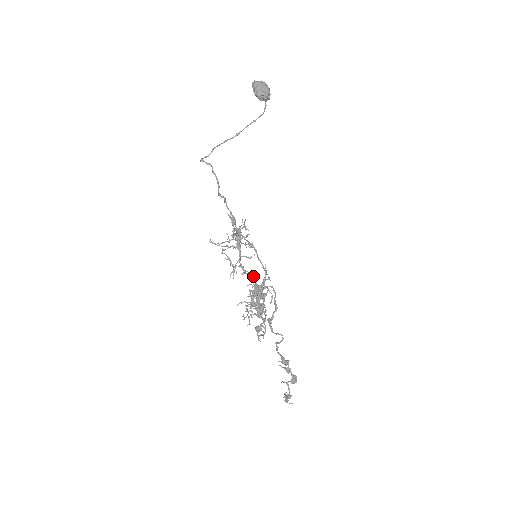
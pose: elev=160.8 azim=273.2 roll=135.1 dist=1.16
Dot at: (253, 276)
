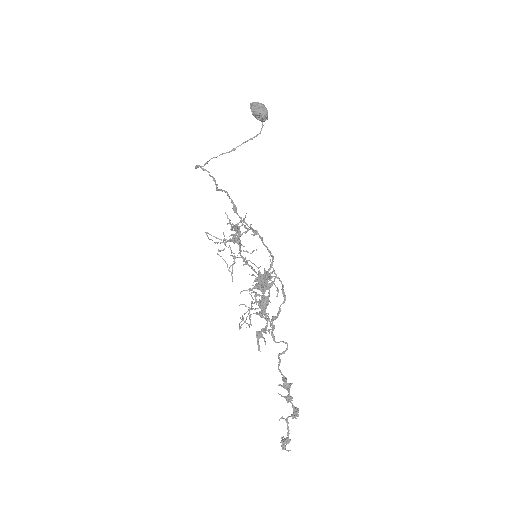
Dot at: occluded
